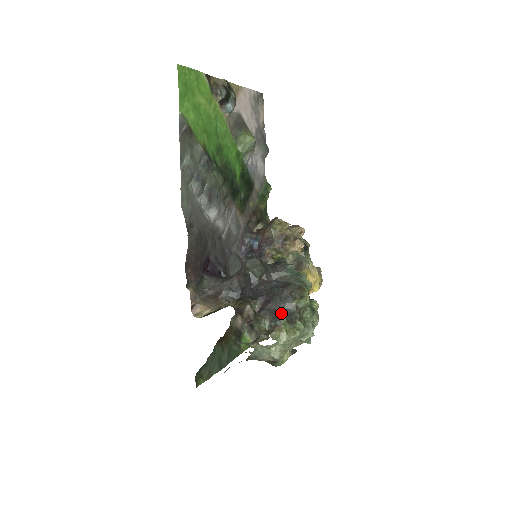
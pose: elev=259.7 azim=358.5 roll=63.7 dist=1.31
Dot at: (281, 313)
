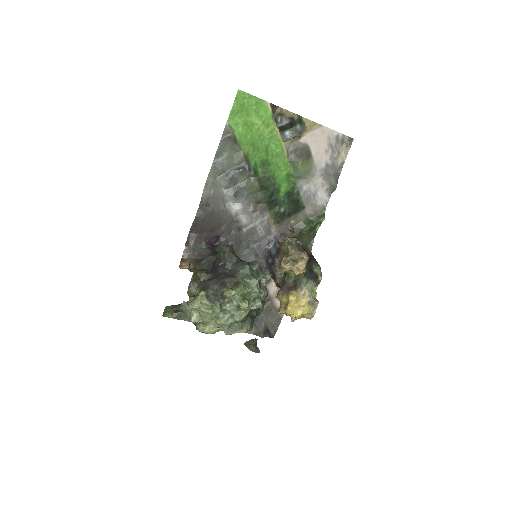
Dot at: (209, 290)
